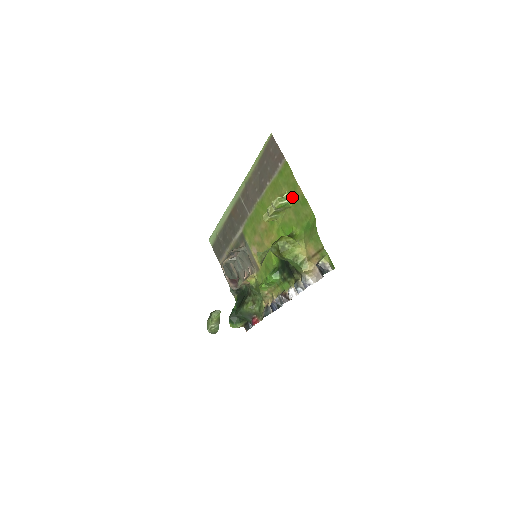
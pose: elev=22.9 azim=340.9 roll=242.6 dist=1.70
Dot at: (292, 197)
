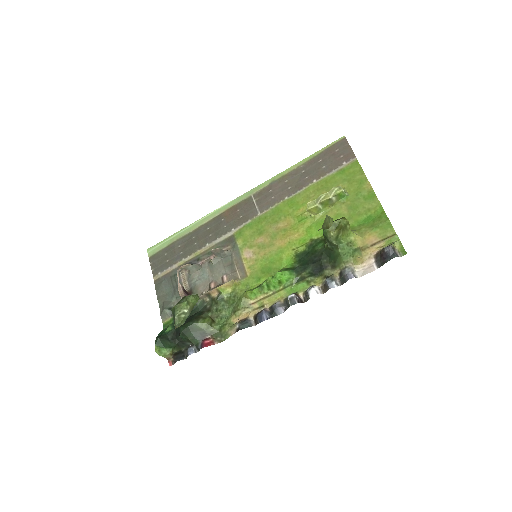
Dot at: (352, 192)
